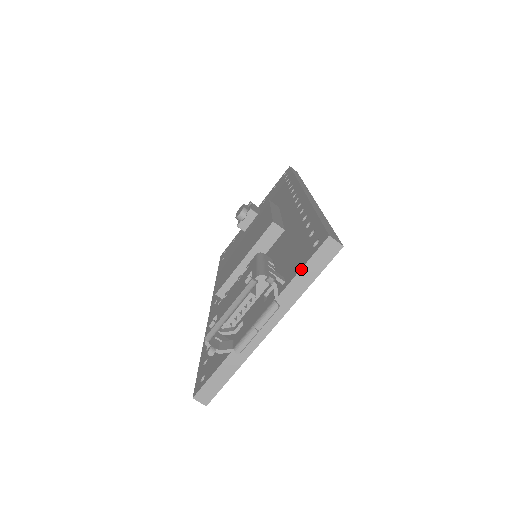
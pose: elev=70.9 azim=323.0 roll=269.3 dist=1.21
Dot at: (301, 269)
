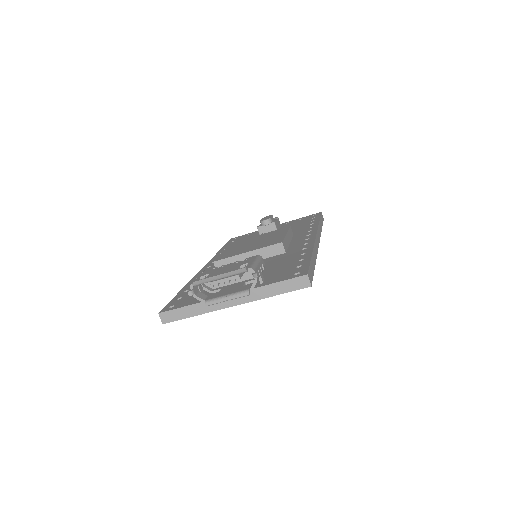
Dot at: (278, 282)
